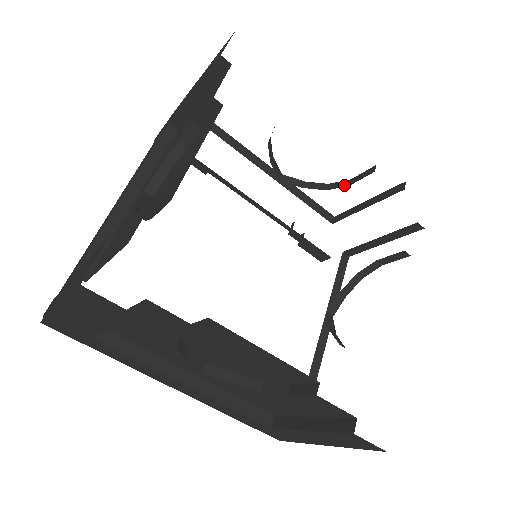
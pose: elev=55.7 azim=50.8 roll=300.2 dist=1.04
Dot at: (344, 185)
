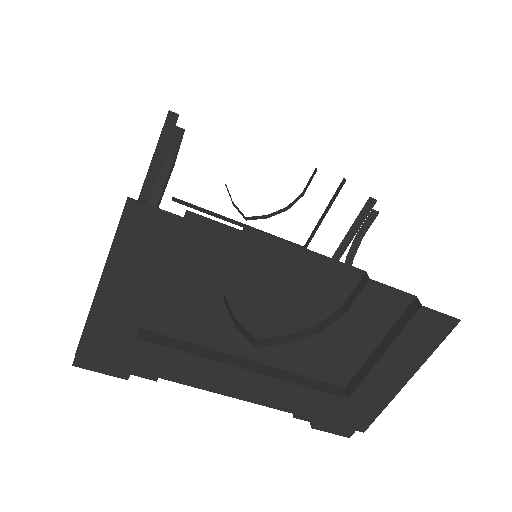
Dot at: (299, 198)
